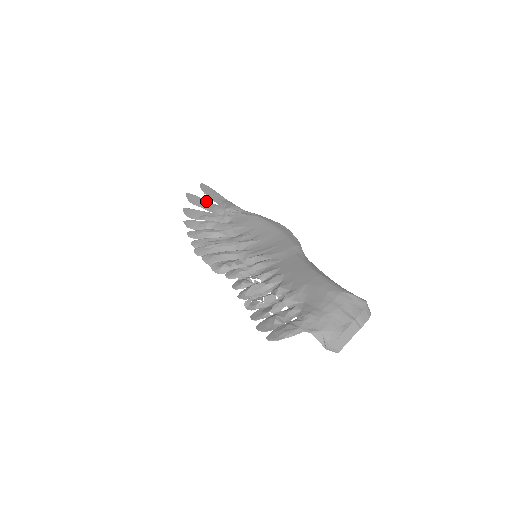
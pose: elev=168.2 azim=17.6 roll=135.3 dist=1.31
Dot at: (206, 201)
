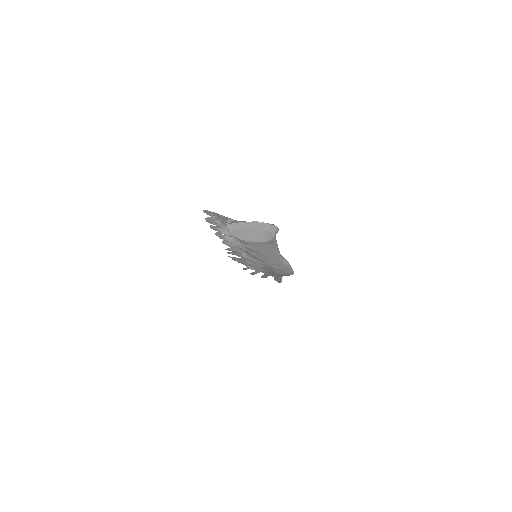
Dot at: occluded
